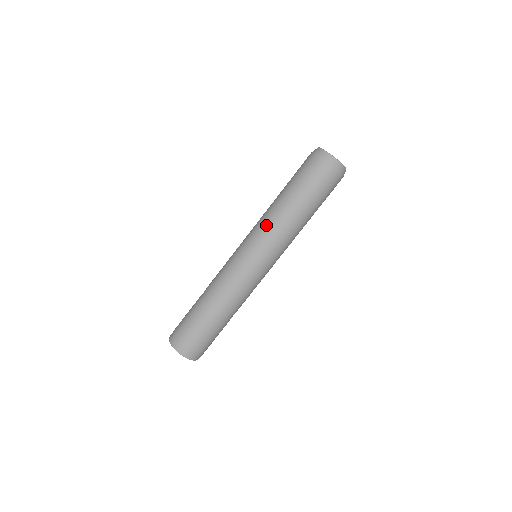
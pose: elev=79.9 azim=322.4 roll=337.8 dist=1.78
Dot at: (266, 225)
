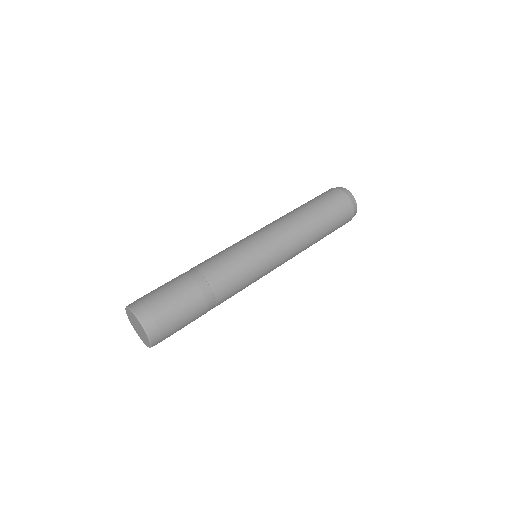
Dot at: occluded
